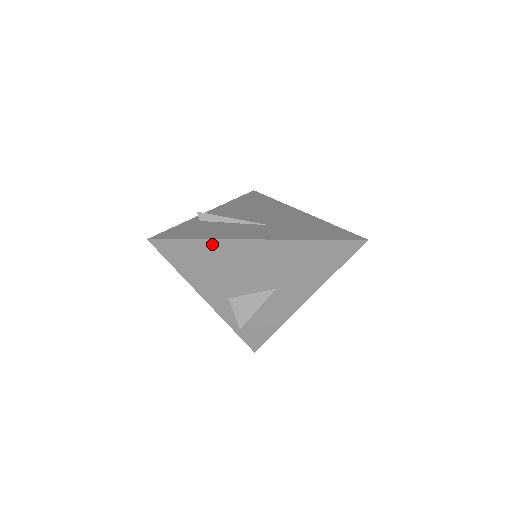
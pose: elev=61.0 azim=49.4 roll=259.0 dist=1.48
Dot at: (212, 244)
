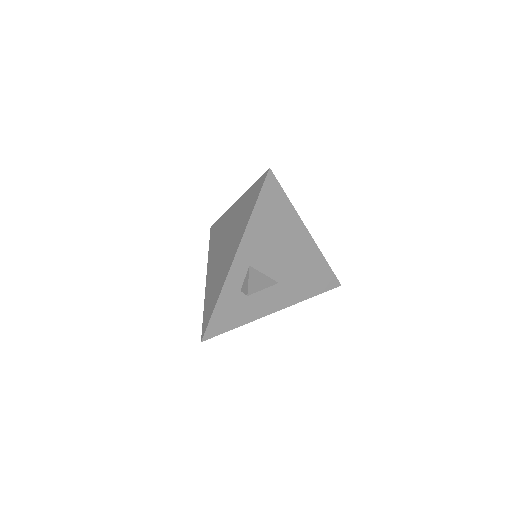
Dot at: (290, 211)
